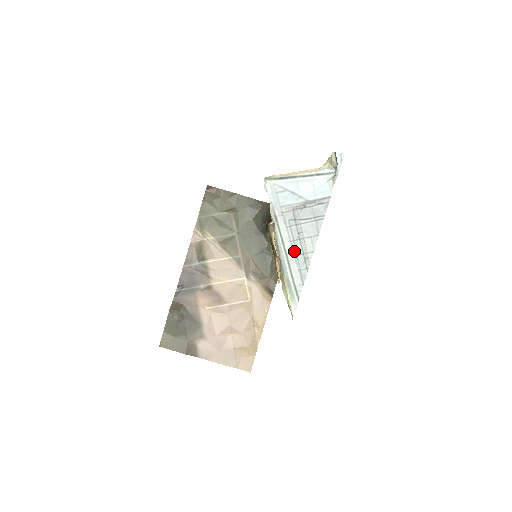
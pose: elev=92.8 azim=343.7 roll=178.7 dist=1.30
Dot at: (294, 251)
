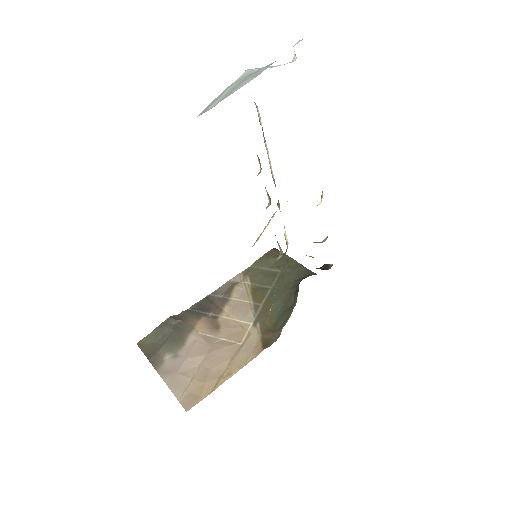
Dot at: (226, 94)
